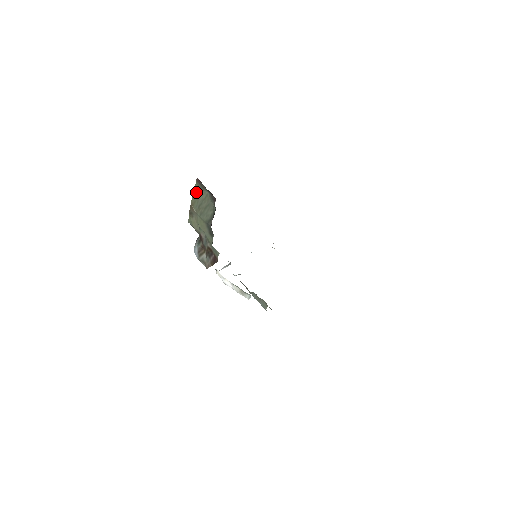
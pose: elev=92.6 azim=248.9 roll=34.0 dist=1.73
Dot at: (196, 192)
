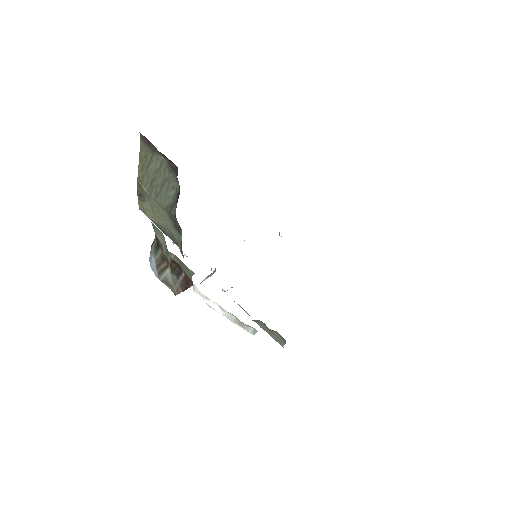
Dot at: (143, 159)
